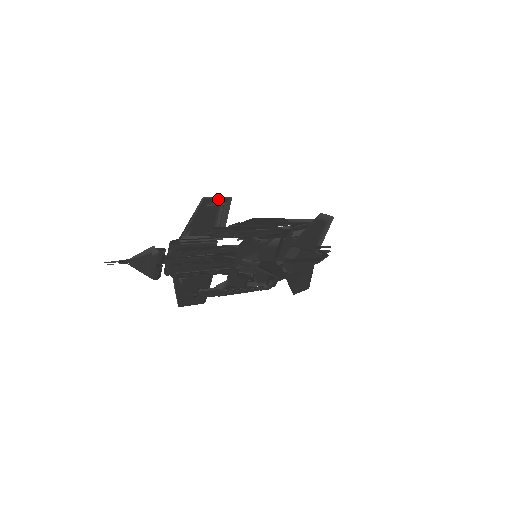
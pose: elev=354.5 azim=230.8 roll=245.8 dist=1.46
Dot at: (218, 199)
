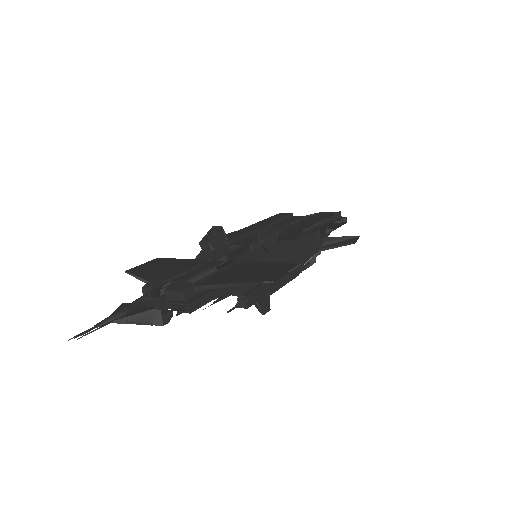
Dot at: (286, 272)
